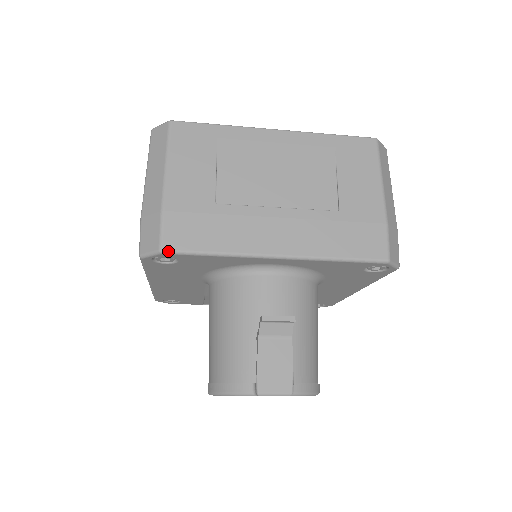
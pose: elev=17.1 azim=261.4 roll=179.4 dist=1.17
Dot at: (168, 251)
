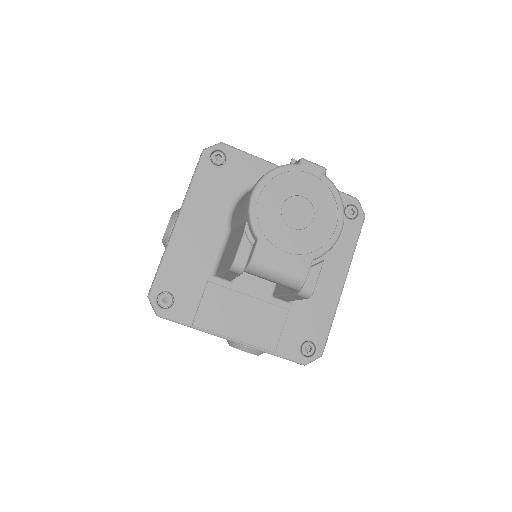
Dot at: (226, 144)
